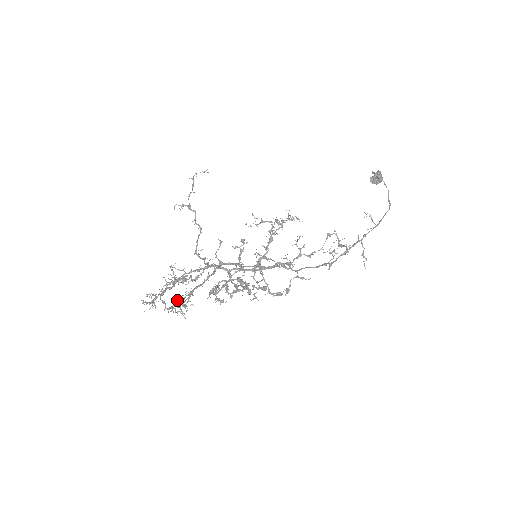
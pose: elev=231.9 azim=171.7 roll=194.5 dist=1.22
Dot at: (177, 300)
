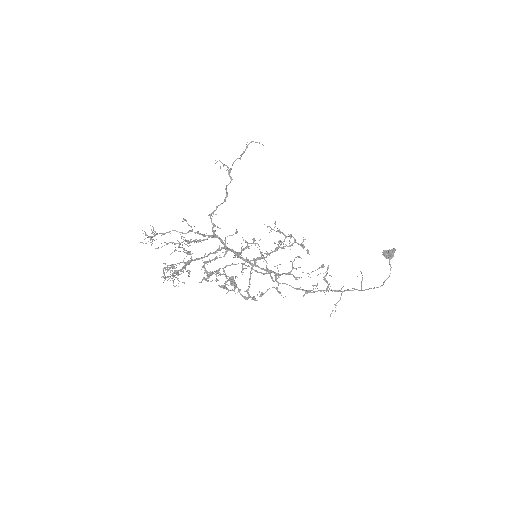
Dot at: occluded
